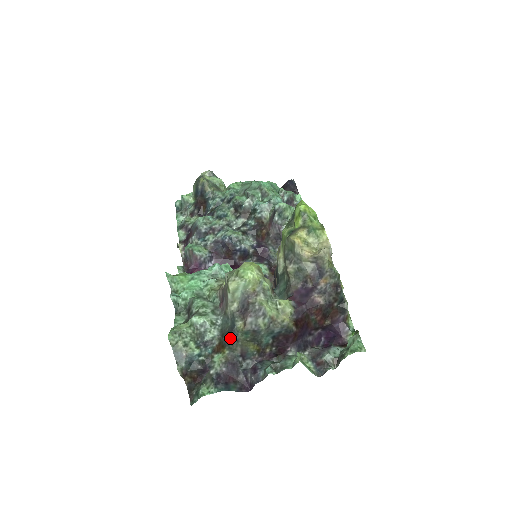
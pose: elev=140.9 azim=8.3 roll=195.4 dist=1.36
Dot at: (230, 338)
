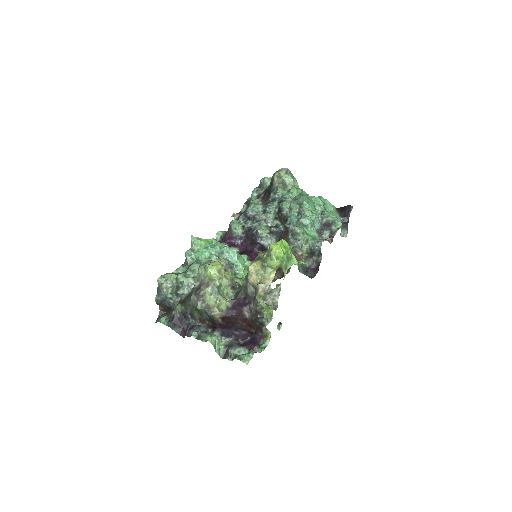
Dot at: (187, 301)
